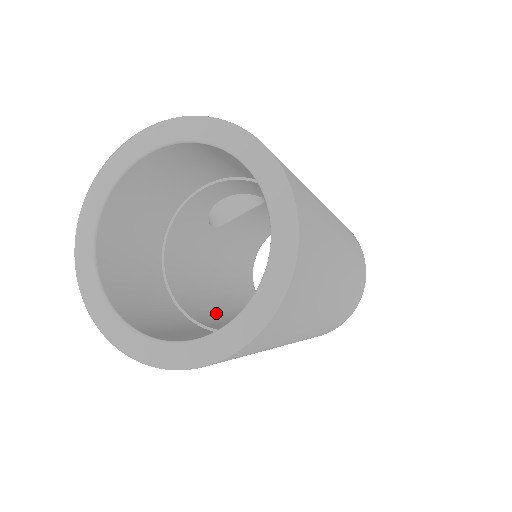
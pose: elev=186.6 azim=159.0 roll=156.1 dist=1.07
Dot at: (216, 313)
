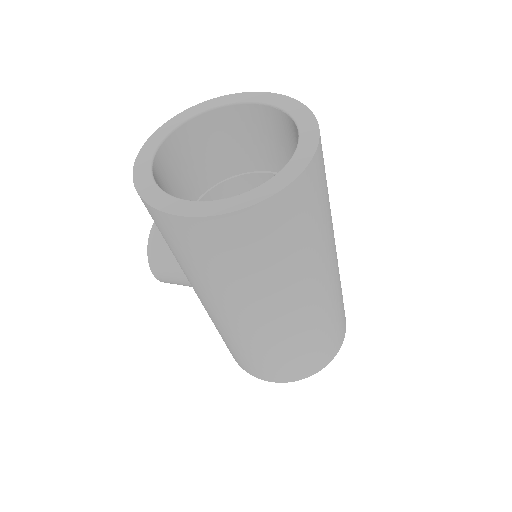
Dot at: occluded
